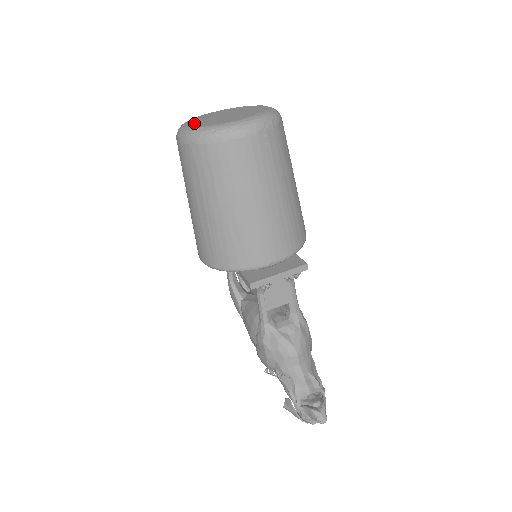
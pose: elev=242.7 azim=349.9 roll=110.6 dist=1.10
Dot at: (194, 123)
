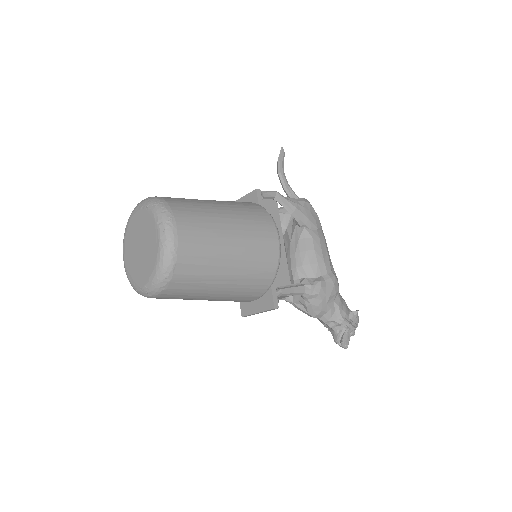
Dot at: (126, 257)
